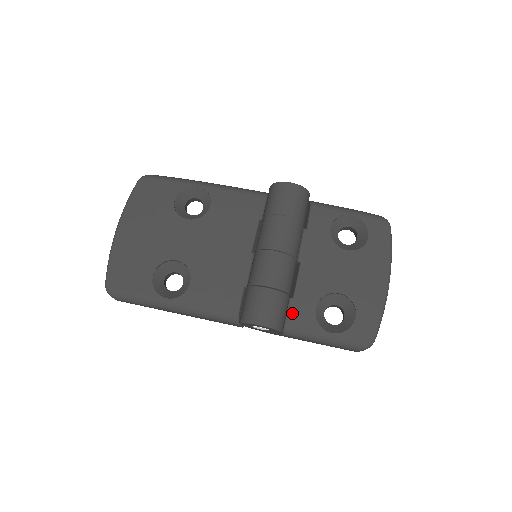
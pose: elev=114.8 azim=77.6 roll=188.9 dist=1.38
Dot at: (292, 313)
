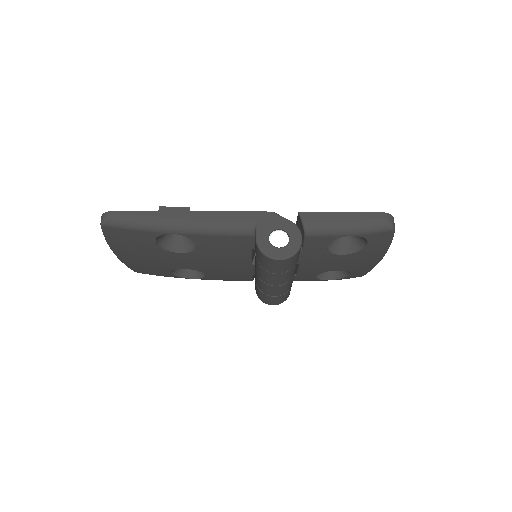
Dot at: (296, 279)
